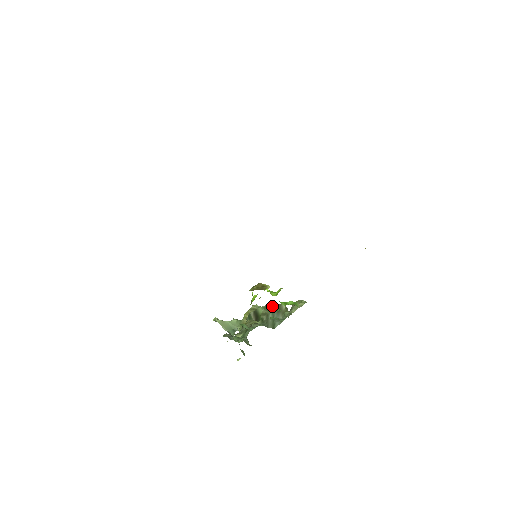
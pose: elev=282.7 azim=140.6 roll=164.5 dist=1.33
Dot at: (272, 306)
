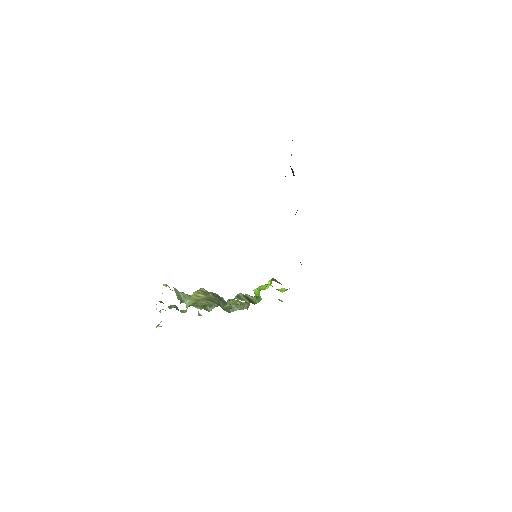
Dot at: (216, 295)
